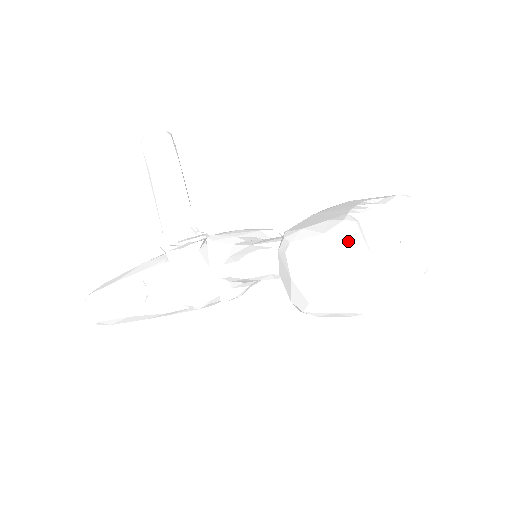
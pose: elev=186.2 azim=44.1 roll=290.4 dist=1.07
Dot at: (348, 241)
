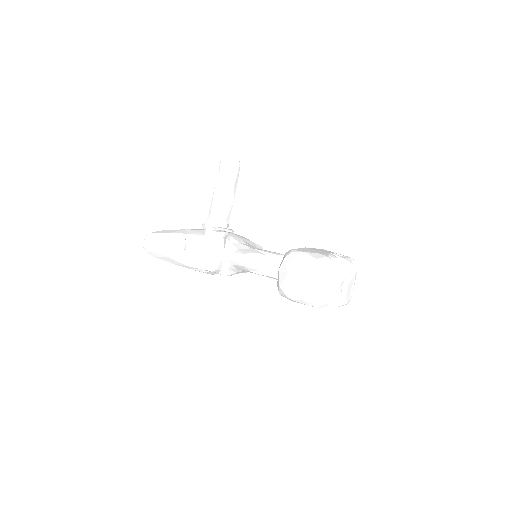
Dot at: (326, 268)
